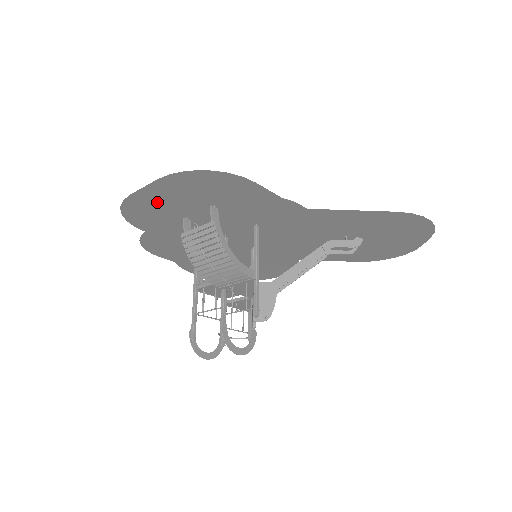
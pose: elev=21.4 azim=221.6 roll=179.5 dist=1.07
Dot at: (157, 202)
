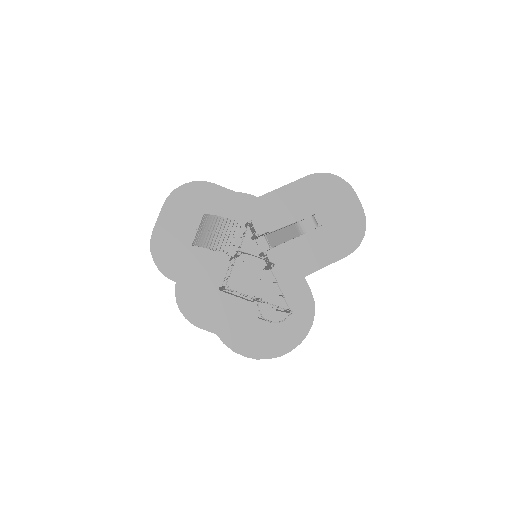
Dot at: (170, 233)
